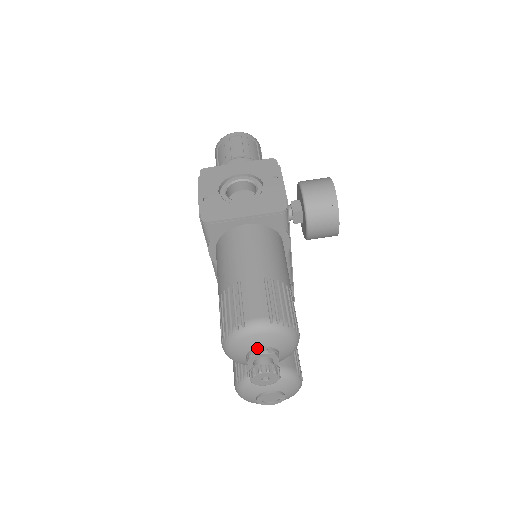
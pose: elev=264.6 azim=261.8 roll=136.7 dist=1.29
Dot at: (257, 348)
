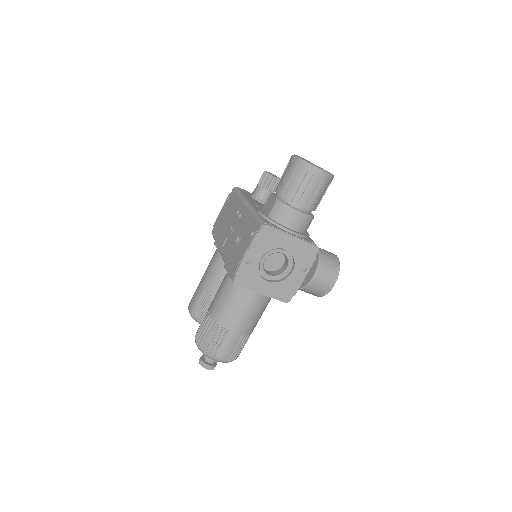
Dot at: occluded
